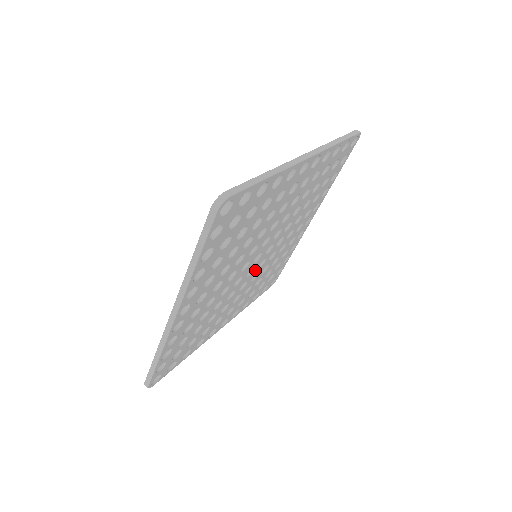
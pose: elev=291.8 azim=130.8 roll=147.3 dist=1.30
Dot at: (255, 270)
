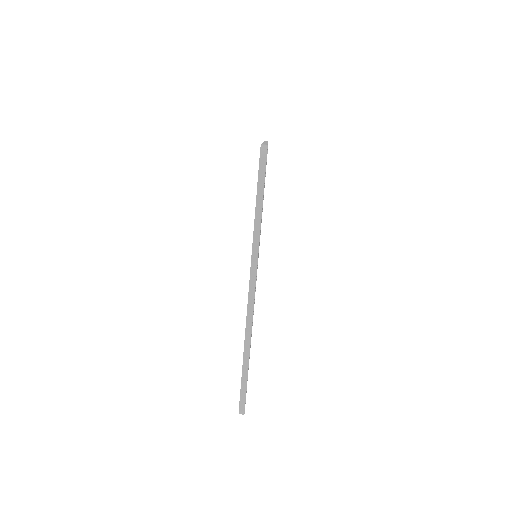
Dot at: occluded
